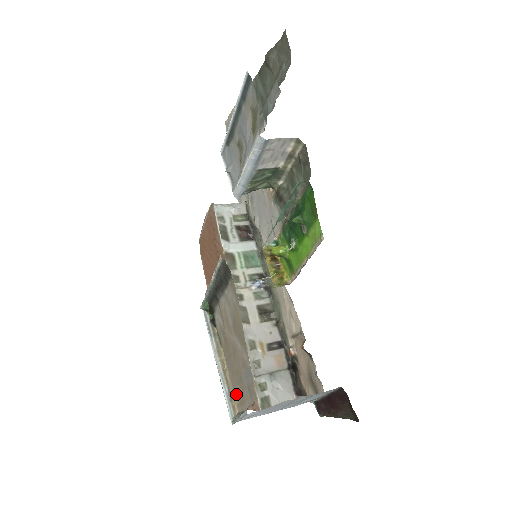
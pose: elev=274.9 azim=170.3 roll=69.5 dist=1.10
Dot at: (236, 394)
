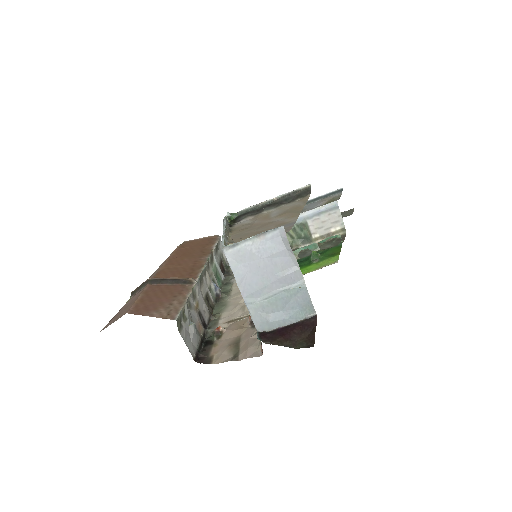
Dot at: occluded
